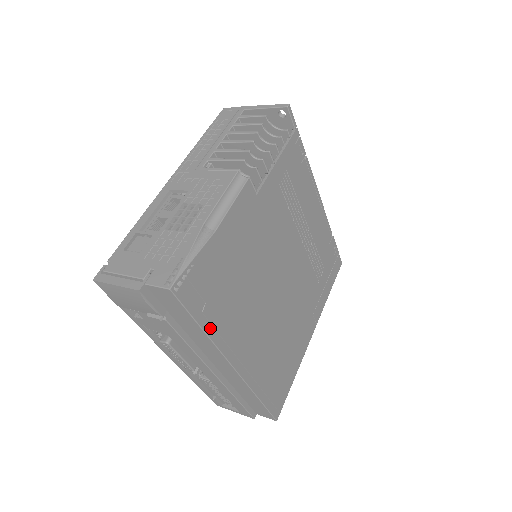
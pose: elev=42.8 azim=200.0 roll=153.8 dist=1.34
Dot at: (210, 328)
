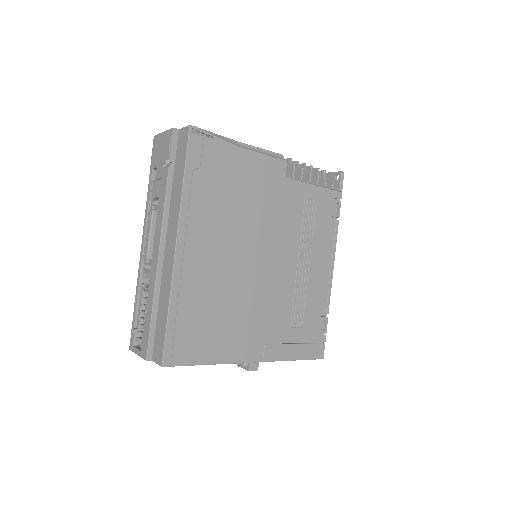
Dot at: (188, 187)
